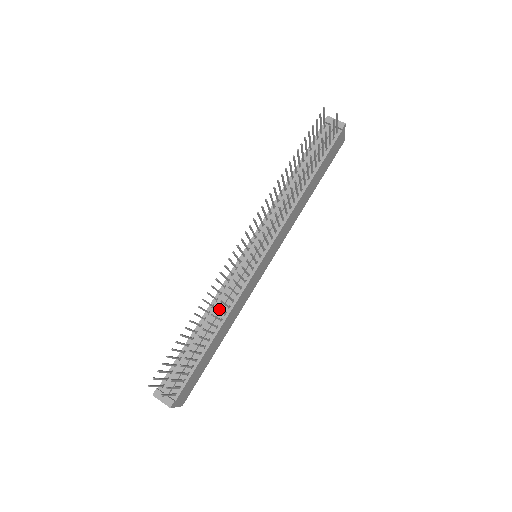
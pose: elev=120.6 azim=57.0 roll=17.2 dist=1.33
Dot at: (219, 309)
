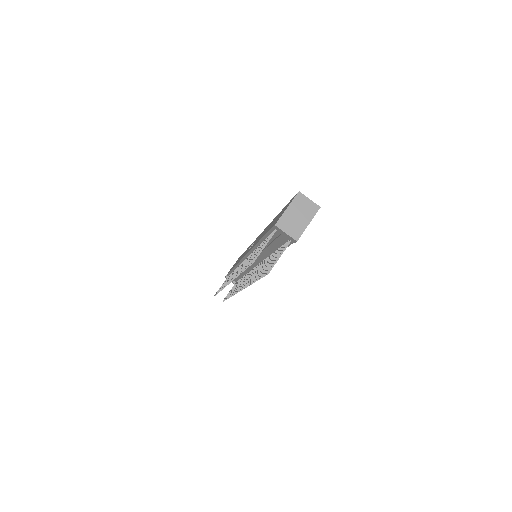
Dot at: occluded
